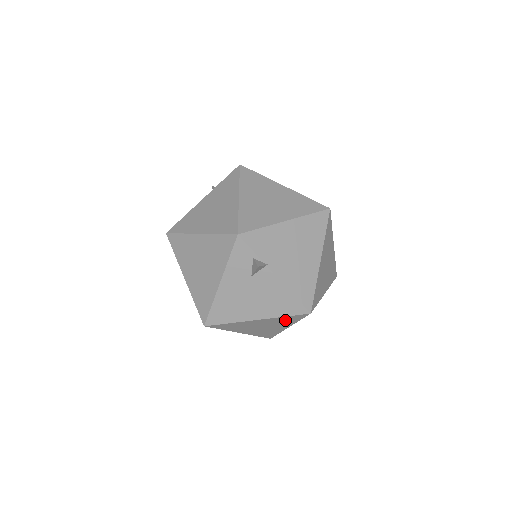
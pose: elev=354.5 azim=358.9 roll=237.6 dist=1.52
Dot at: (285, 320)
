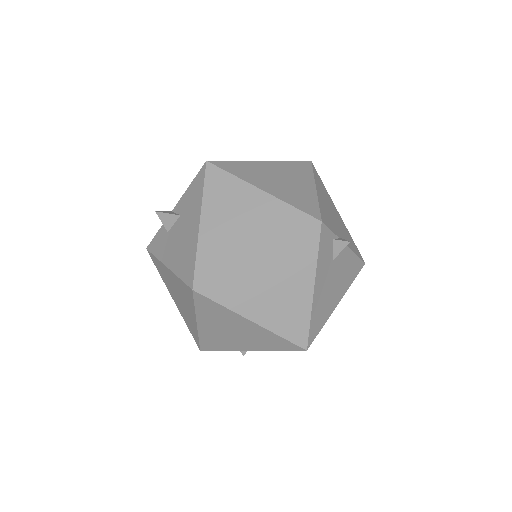
Dot at: occluded
